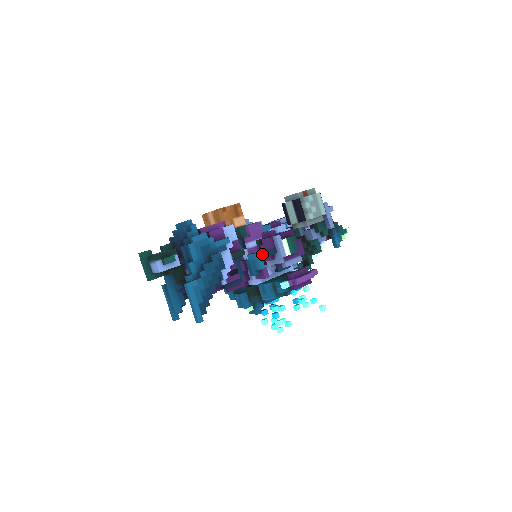
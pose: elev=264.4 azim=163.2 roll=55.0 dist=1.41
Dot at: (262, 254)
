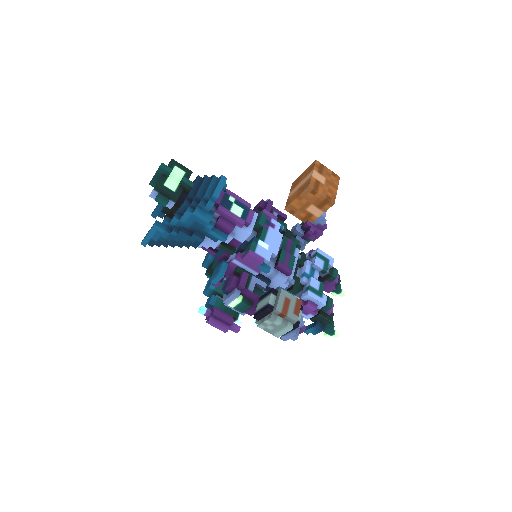
Dot at: occluded
